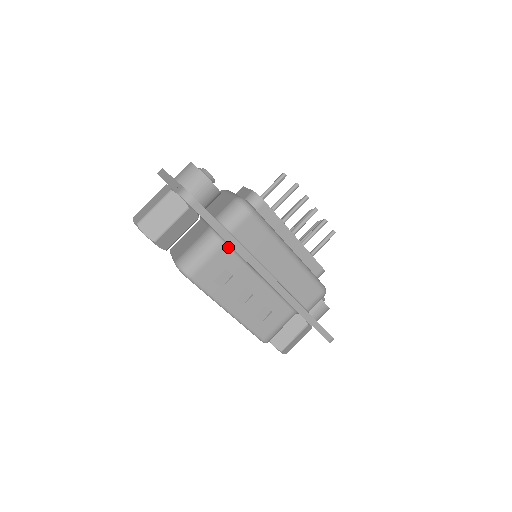
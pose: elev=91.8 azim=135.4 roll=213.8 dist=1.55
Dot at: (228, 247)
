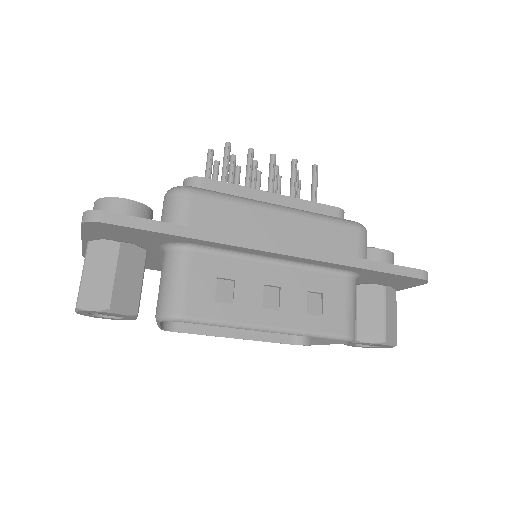
Dot at: (198, 250)
